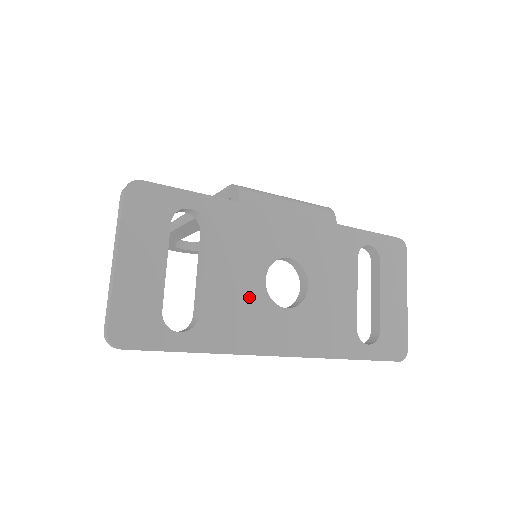
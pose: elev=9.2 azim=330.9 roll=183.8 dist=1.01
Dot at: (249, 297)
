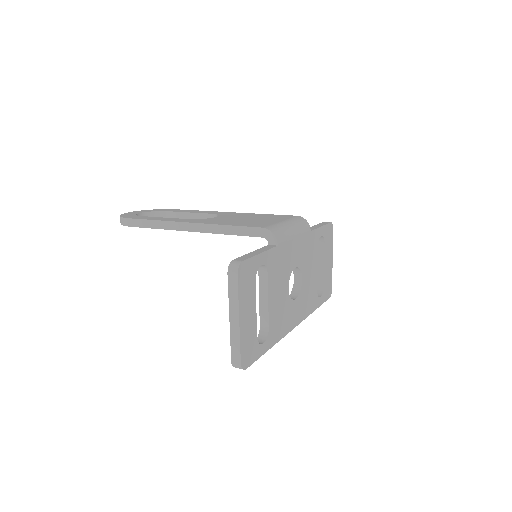
Dot at: (284, 303)
